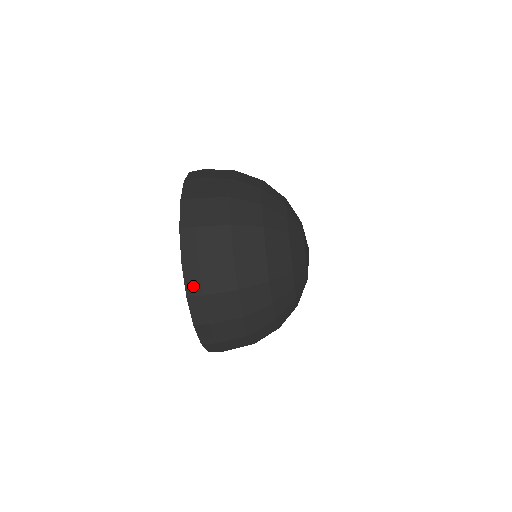
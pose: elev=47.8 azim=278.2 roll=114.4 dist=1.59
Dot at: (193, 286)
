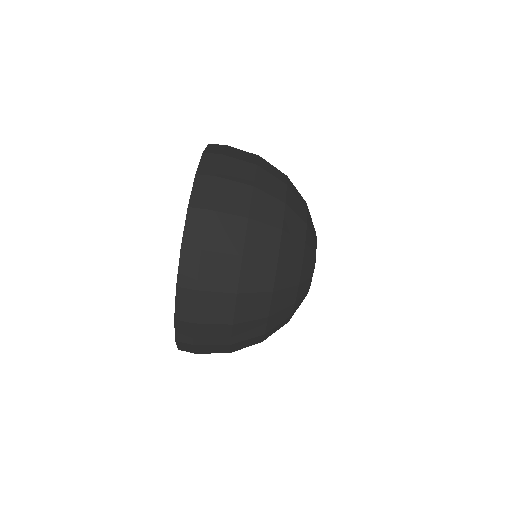
Dot at: (184, 312)
